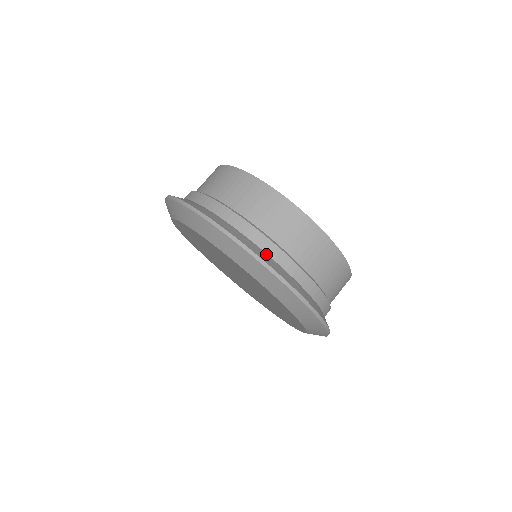
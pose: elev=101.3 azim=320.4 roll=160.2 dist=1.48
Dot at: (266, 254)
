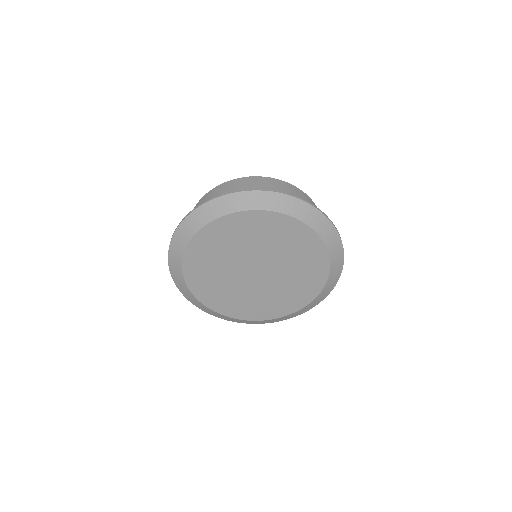
Dot at: occluded
